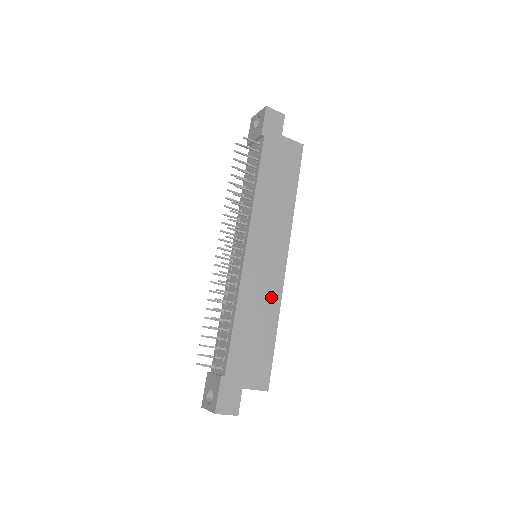
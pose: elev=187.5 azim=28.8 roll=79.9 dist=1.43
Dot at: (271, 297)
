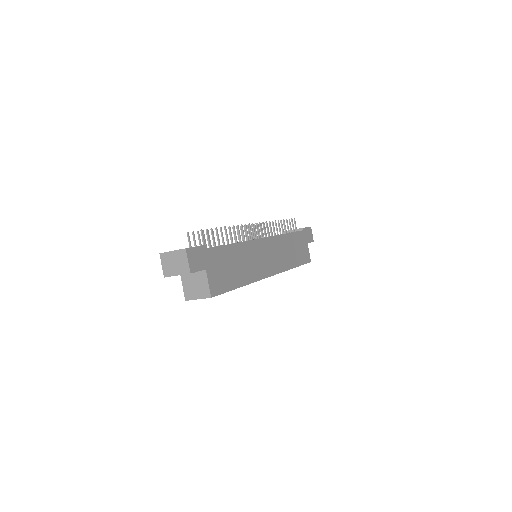
Dot at: (254, 271)
